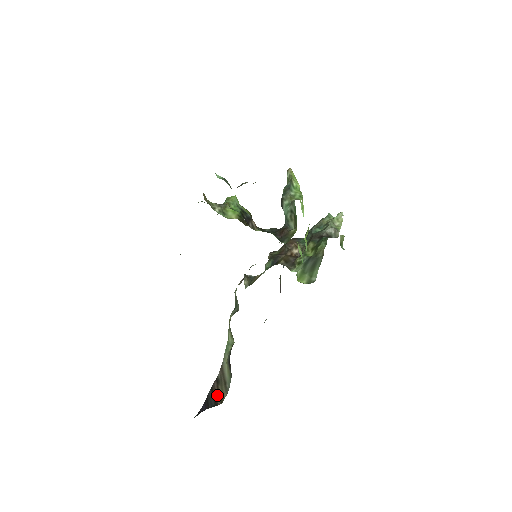
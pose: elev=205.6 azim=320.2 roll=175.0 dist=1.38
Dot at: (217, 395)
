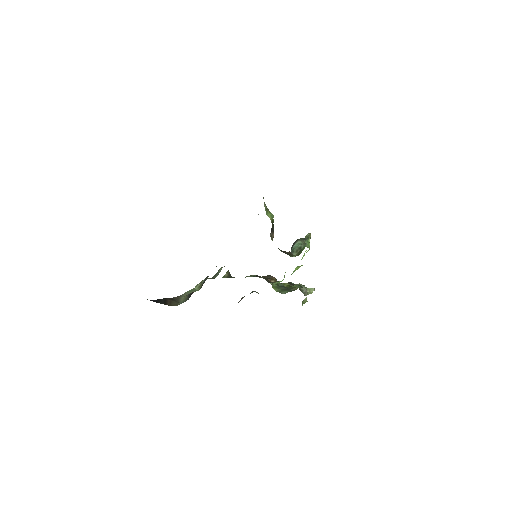
Dot at: (169, 302)
